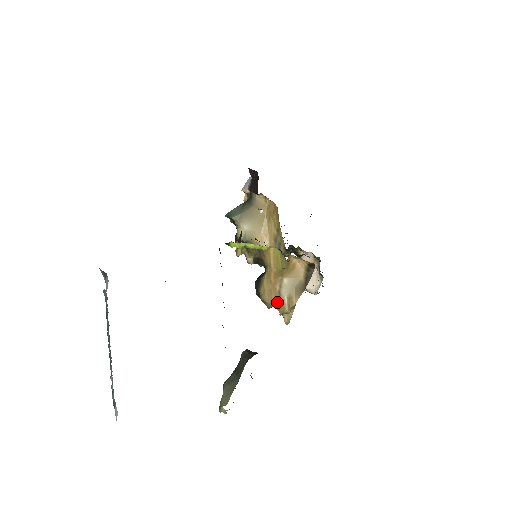
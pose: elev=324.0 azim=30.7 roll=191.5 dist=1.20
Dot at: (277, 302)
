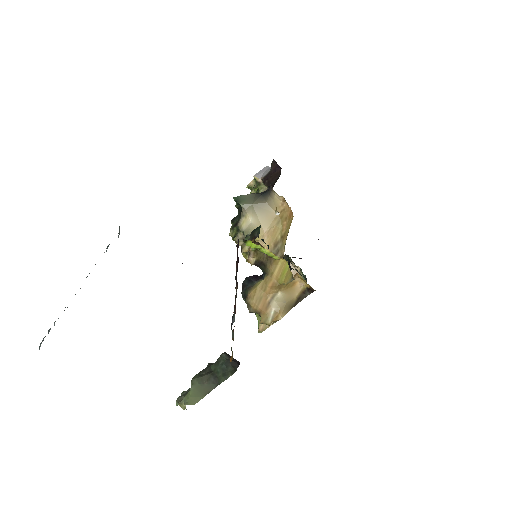
Dot at: (262, 311)
